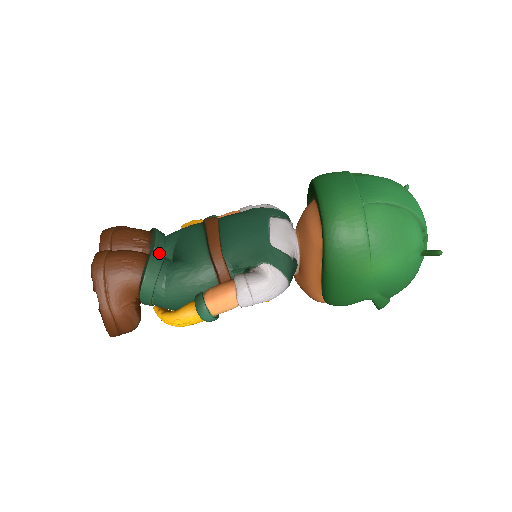
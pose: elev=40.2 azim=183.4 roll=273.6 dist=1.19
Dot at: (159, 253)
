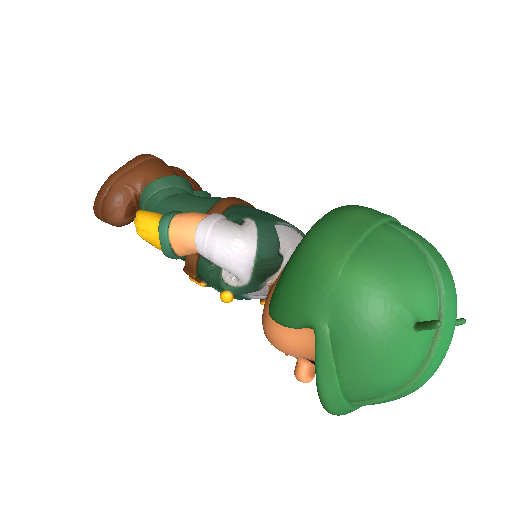
Dot at: (192, 188)
